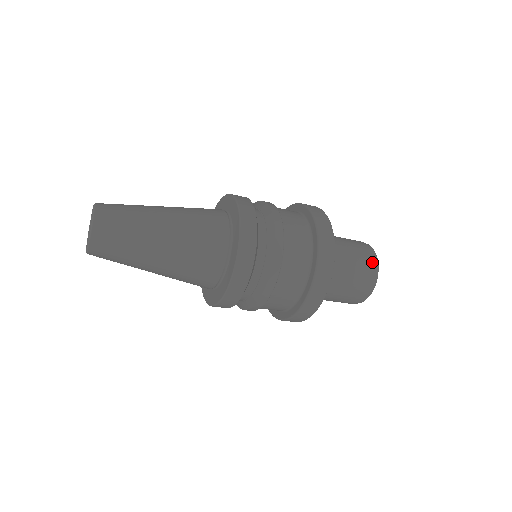
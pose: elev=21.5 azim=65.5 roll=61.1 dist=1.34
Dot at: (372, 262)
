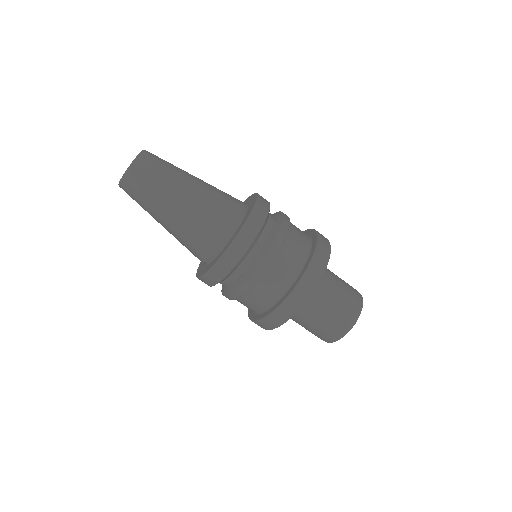
Dot at: (354, 312)
